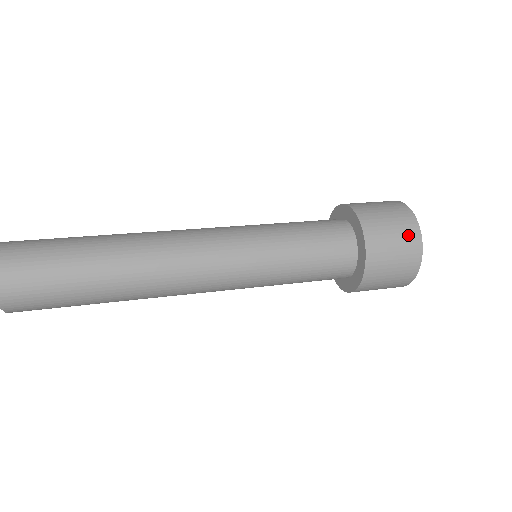
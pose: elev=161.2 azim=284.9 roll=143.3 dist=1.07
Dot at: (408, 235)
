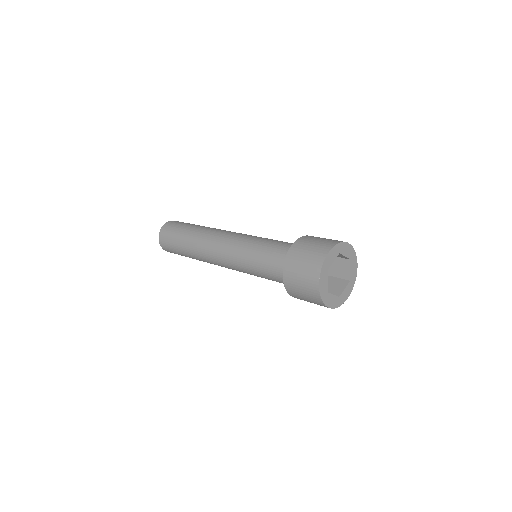
Dot at: (312, 295)
